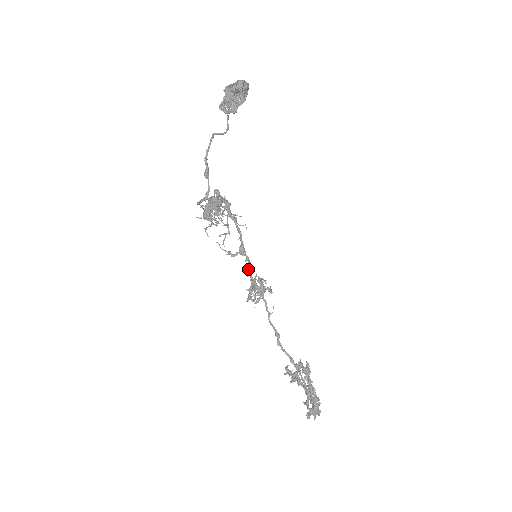
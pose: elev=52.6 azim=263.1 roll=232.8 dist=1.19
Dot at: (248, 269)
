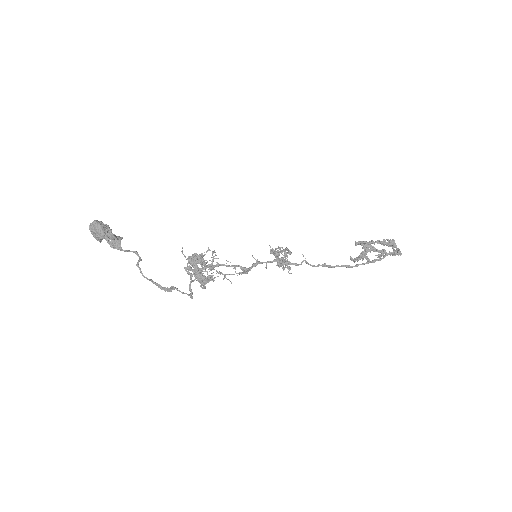
Dot at: (261, 263)
